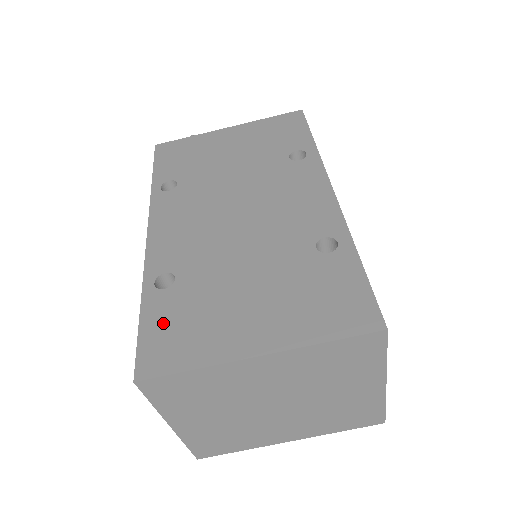
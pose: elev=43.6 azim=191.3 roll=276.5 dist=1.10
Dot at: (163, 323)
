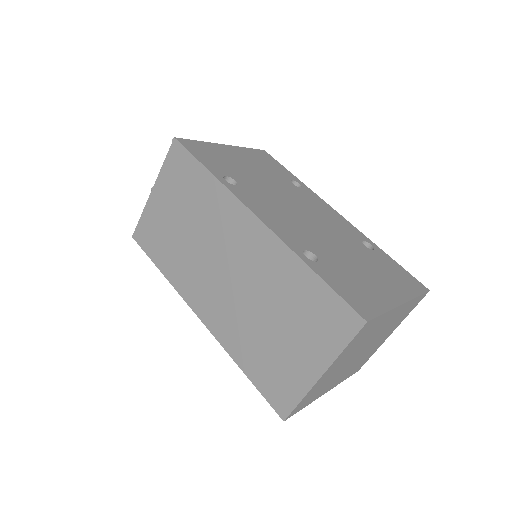
Dot at: (342, 284)
